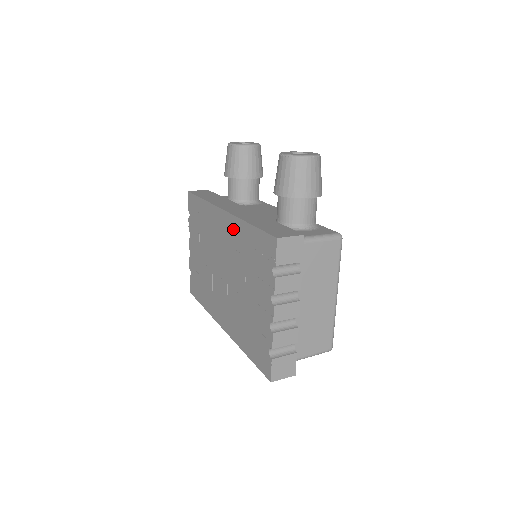
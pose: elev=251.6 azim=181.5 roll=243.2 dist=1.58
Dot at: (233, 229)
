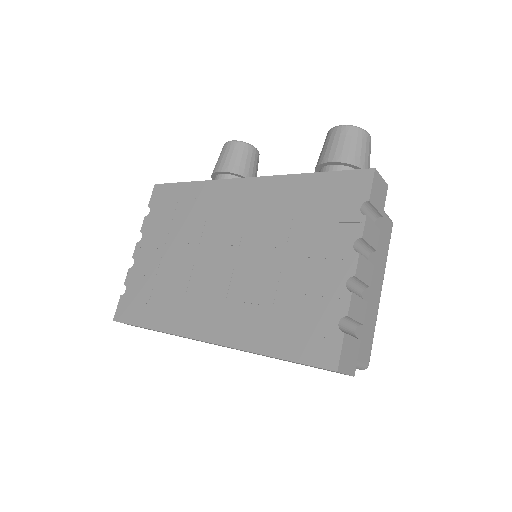
Dot at: (266, 192)
